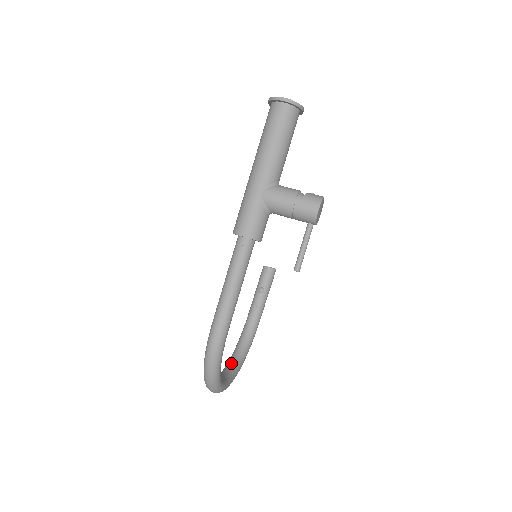
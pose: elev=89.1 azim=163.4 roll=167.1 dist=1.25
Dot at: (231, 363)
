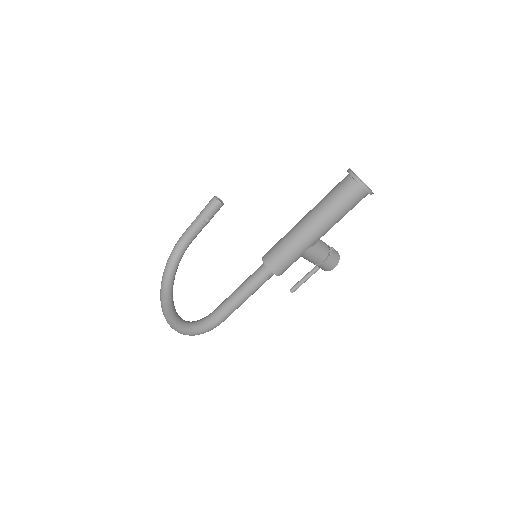
Dot at: (170, 282)
